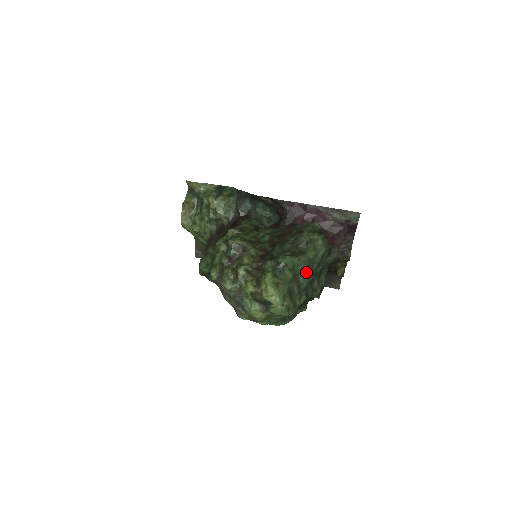
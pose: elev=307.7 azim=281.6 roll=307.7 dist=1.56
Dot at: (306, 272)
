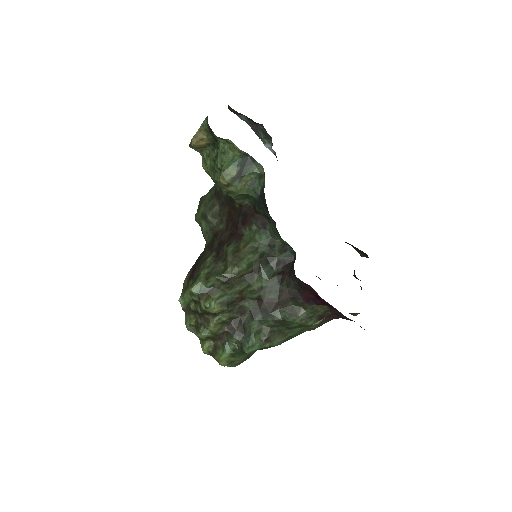
Dot at: occluded
